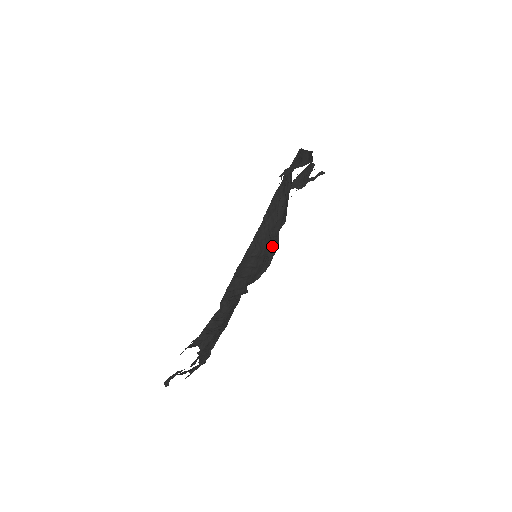
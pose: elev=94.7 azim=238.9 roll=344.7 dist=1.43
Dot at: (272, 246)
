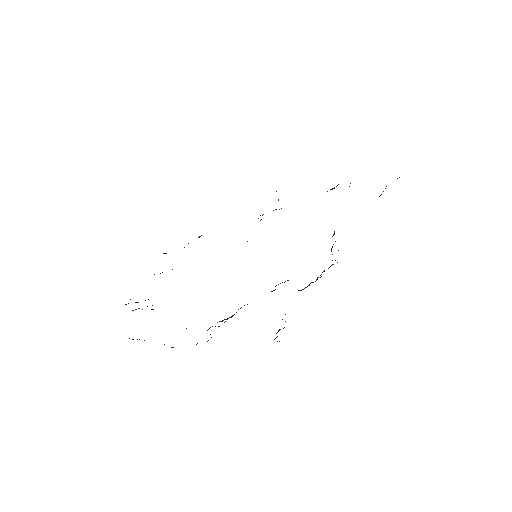
Dot at: occluded
